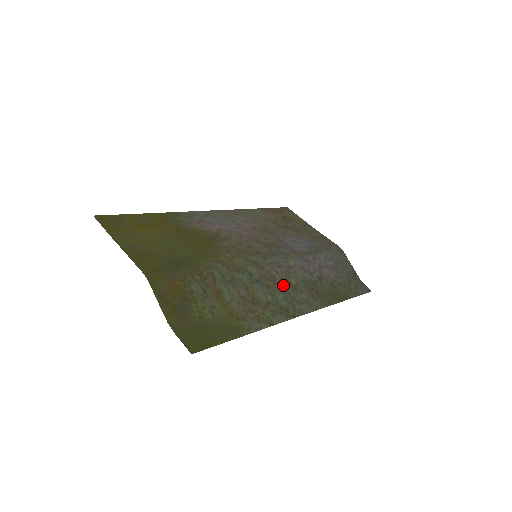
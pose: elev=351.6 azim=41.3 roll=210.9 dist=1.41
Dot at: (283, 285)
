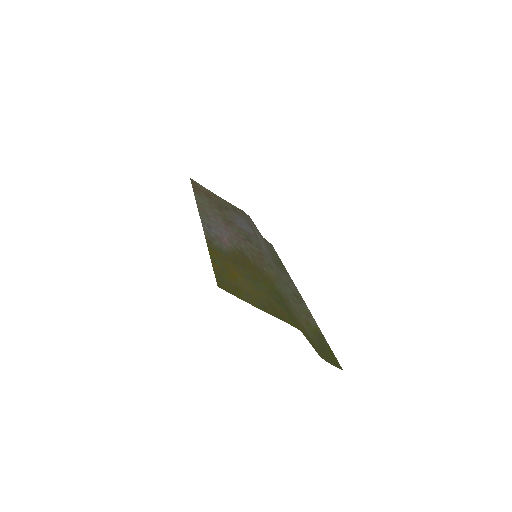
Dot at: (279, 274)
